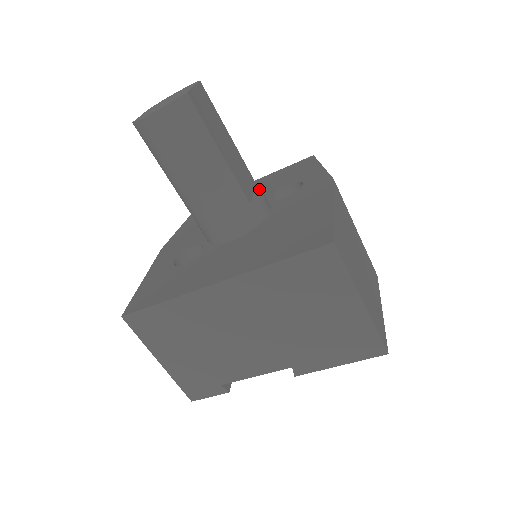
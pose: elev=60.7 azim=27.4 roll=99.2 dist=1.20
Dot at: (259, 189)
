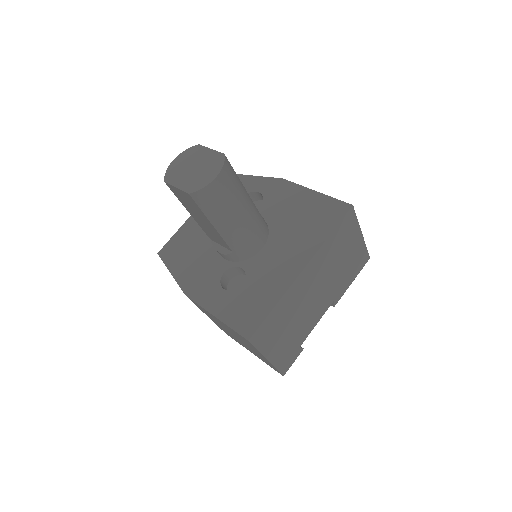
Dot at: occluded
